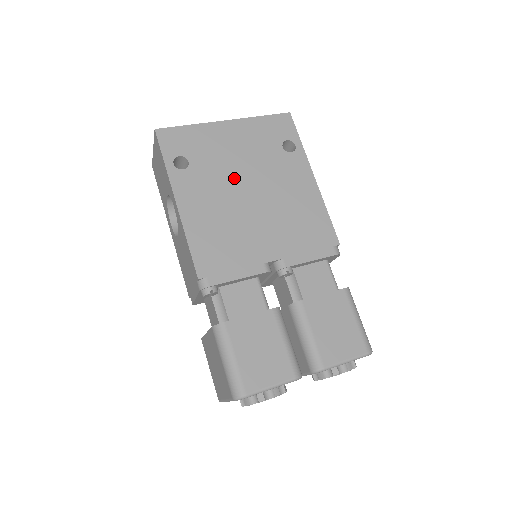
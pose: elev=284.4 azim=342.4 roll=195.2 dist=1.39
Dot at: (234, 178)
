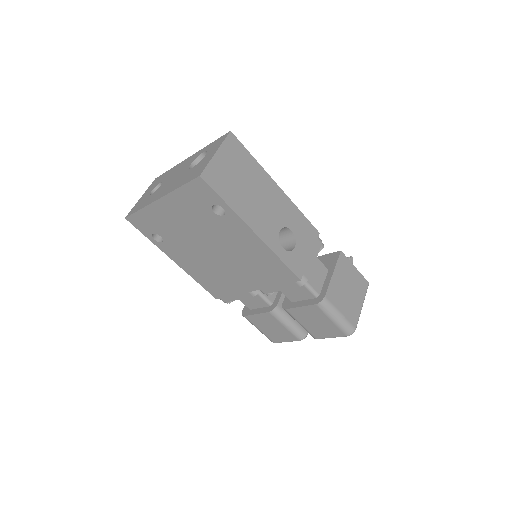
Dot at: (195, 243)
